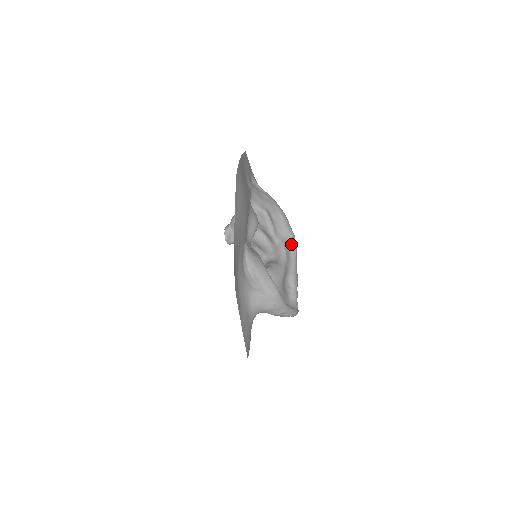
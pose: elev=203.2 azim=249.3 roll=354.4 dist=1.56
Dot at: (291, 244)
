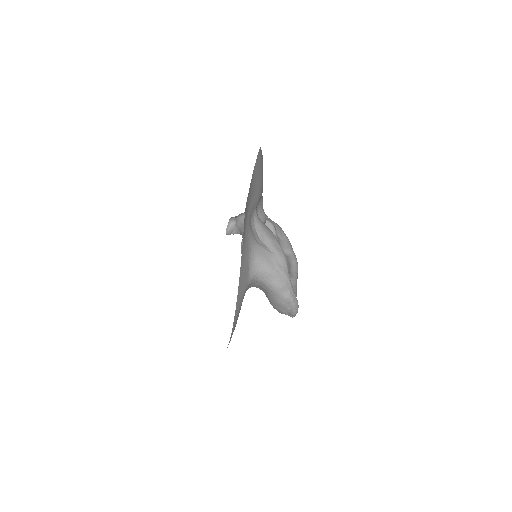
Dot at: (293, 264)
